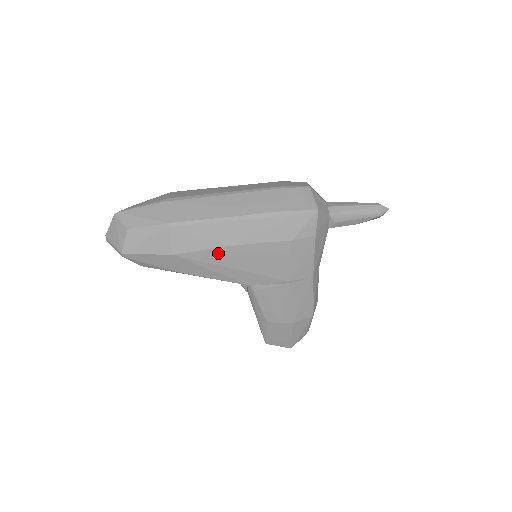
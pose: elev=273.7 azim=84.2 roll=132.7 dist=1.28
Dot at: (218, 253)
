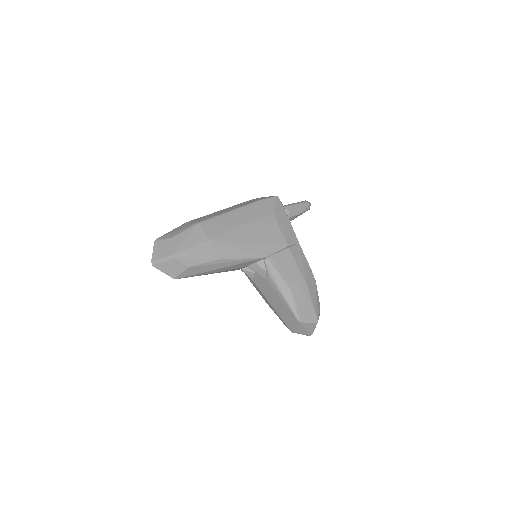
Dot at: (237, 232)
